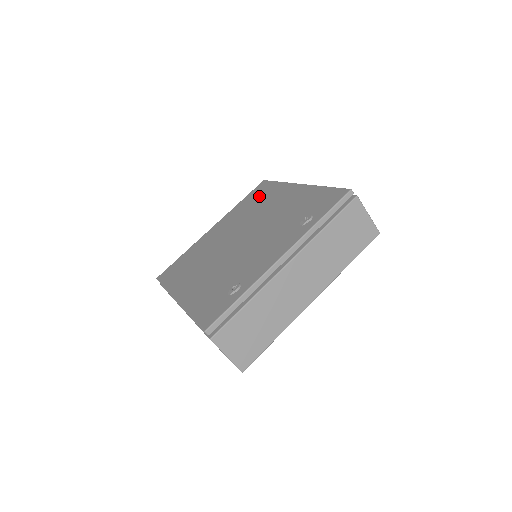
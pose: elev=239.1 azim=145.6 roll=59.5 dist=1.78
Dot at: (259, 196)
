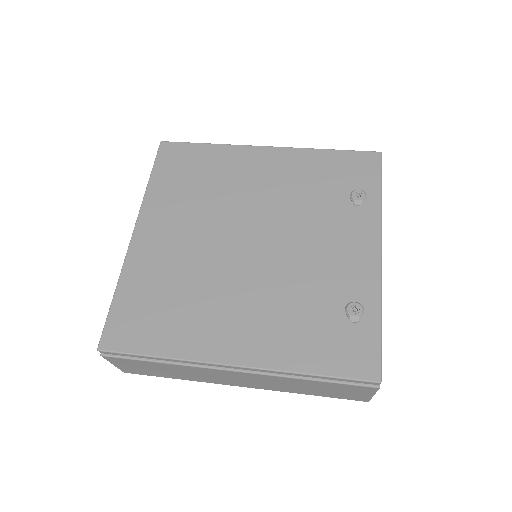
Dot at: (192, 169)
